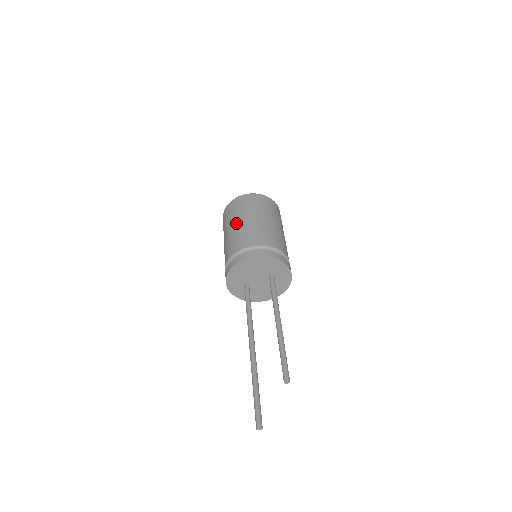
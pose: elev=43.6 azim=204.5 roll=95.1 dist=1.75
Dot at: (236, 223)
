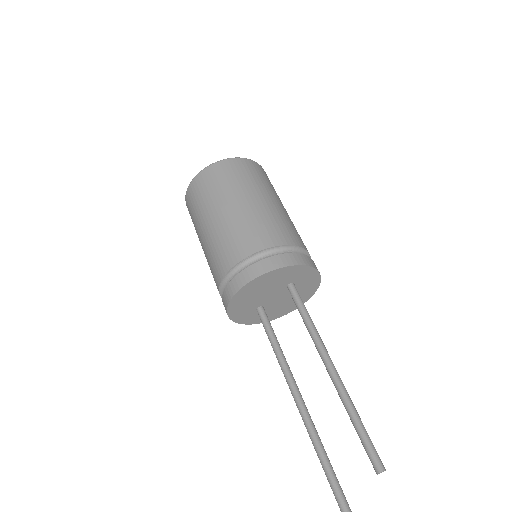
Dot at: (208, 223)
